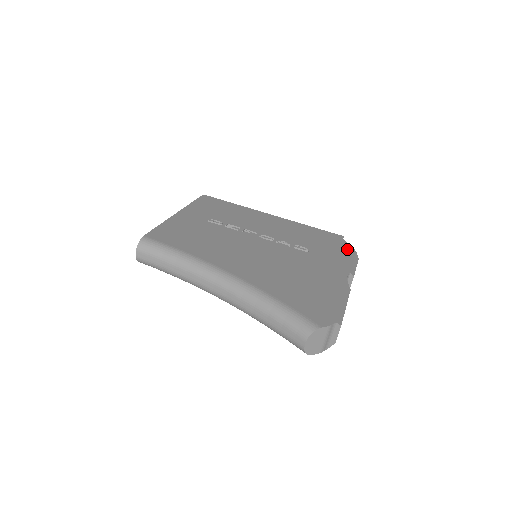
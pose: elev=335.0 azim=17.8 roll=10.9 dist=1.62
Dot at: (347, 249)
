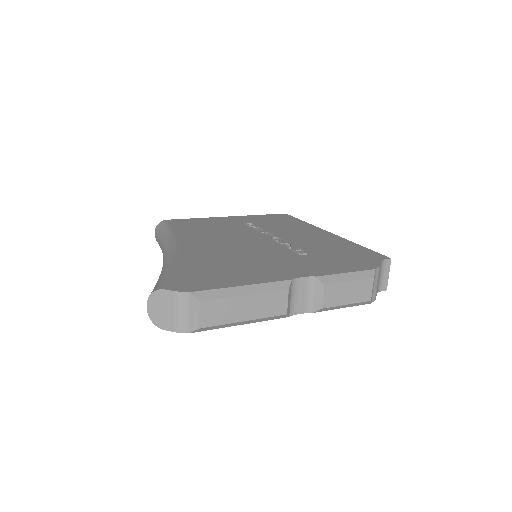
Dot at: (365, 265)
